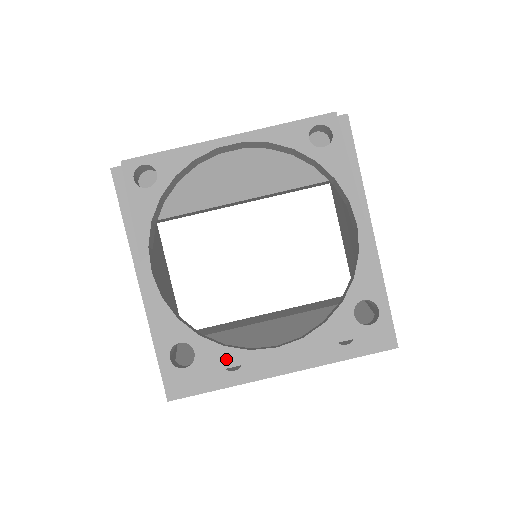
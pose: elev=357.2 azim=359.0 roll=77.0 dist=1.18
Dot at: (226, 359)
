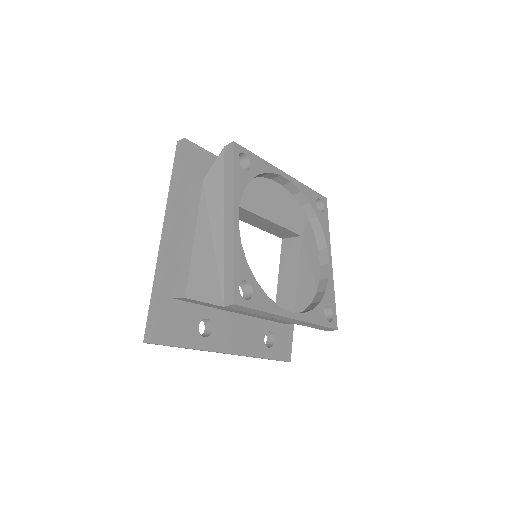
Dot at: (268, 306)
